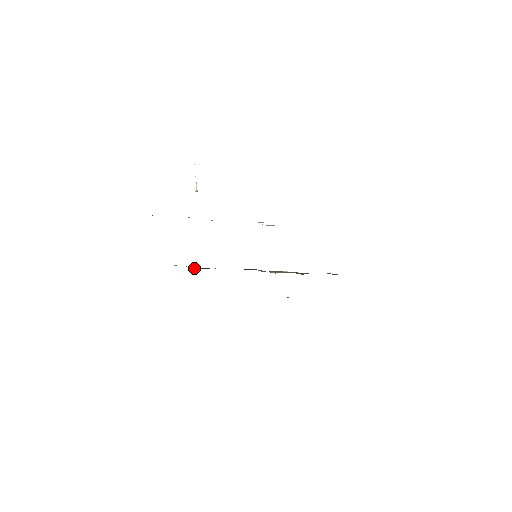
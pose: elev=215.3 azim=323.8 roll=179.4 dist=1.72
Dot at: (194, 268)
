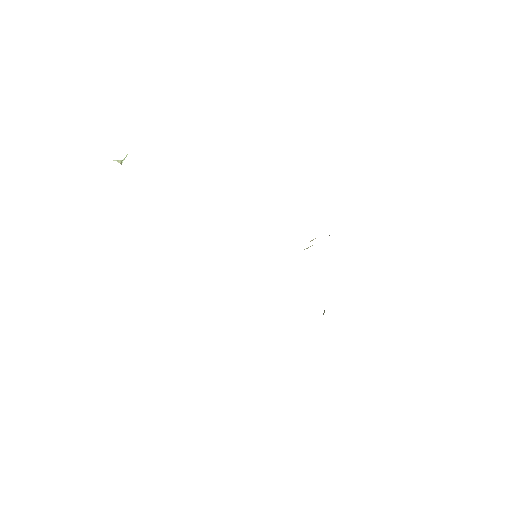
Dot at: occluded
